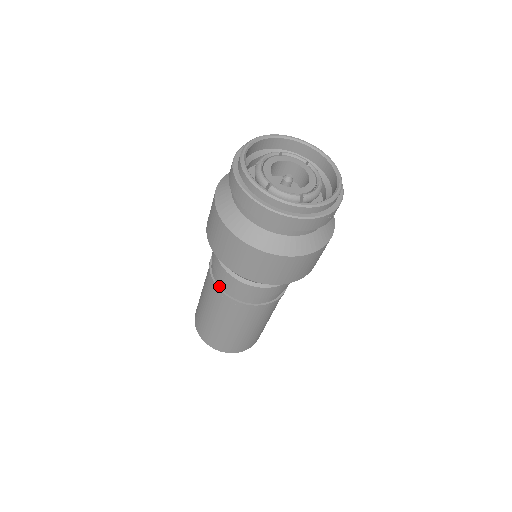
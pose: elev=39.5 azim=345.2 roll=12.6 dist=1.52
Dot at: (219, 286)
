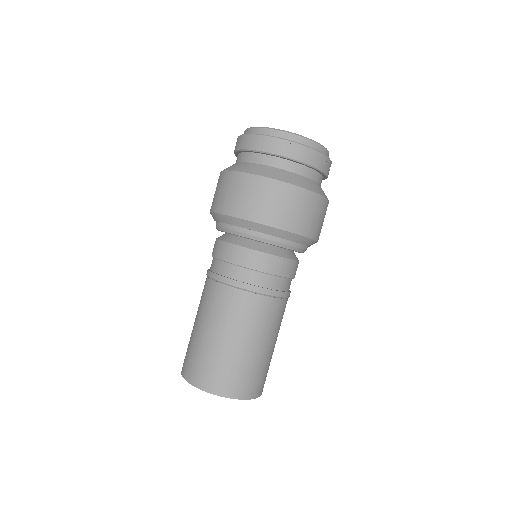
Dot at: occluded
